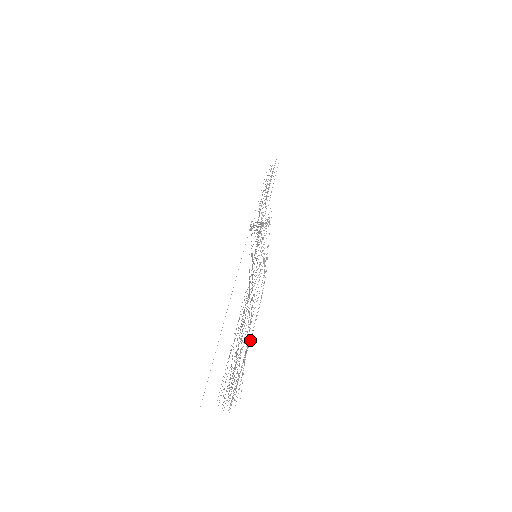
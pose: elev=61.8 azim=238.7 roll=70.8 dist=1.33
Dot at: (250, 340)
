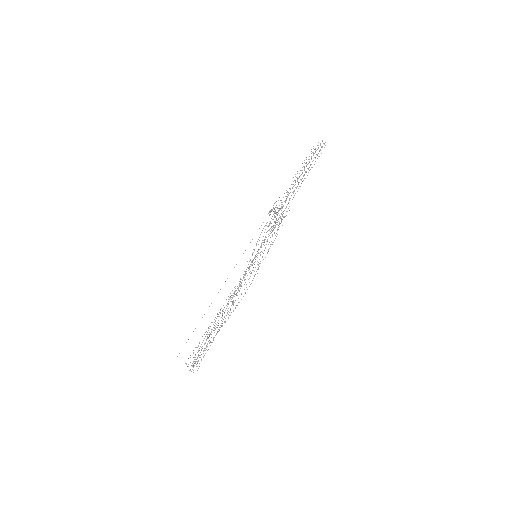
Dot at: (222, 326)
